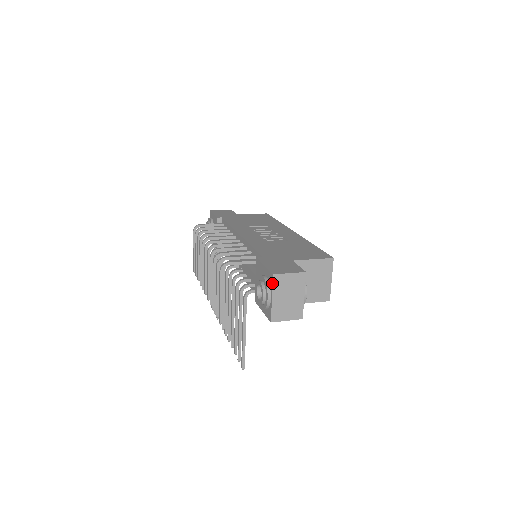
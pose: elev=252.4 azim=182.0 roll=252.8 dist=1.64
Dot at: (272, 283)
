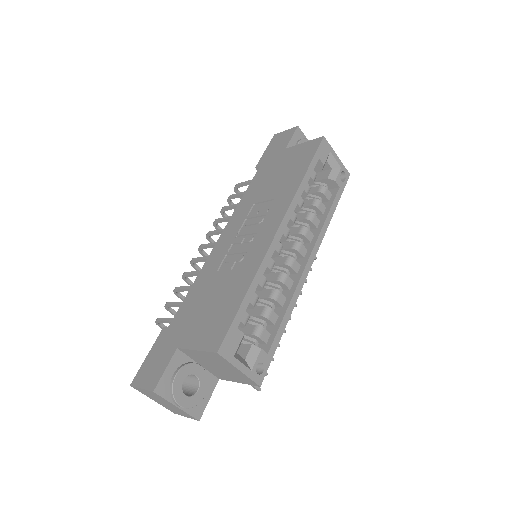
Dot at: (139, 390)
